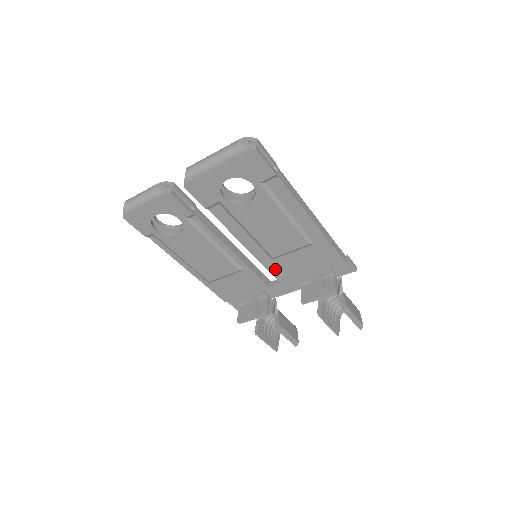
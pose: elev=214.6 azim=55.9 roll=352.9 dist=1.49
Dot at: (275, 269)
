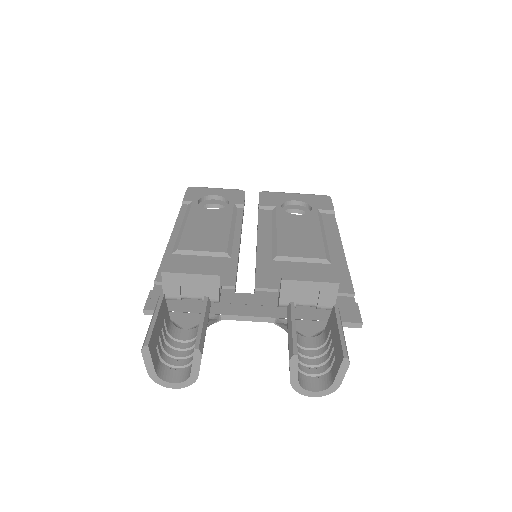
Dot at: (265, 271)
